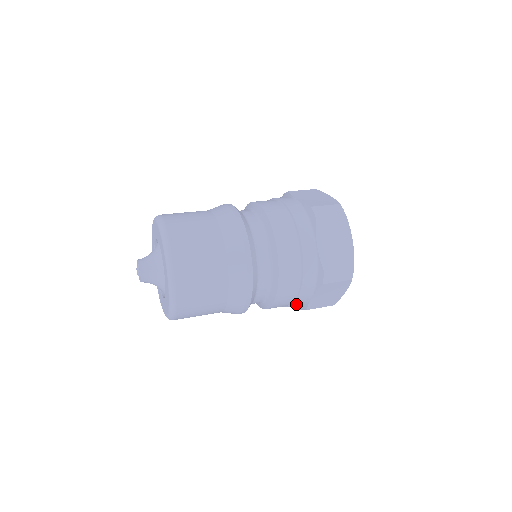
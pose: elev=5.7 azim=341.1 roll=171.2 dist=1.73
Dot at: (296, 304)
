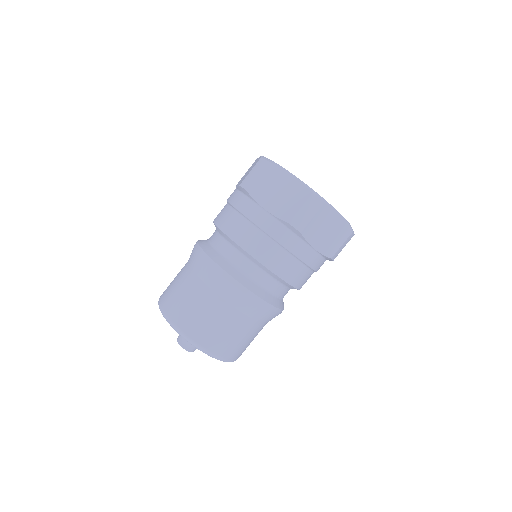
Dot at: (311, 264)
